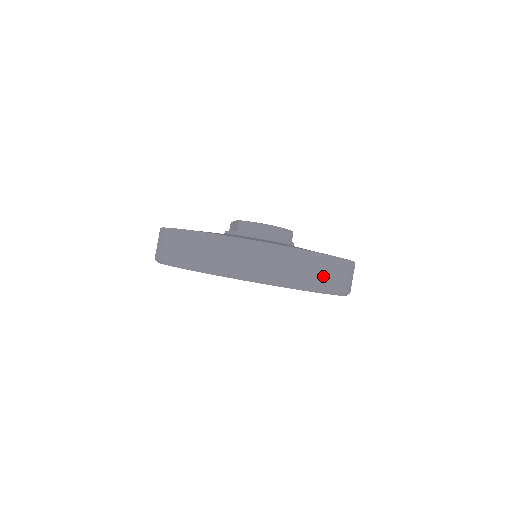
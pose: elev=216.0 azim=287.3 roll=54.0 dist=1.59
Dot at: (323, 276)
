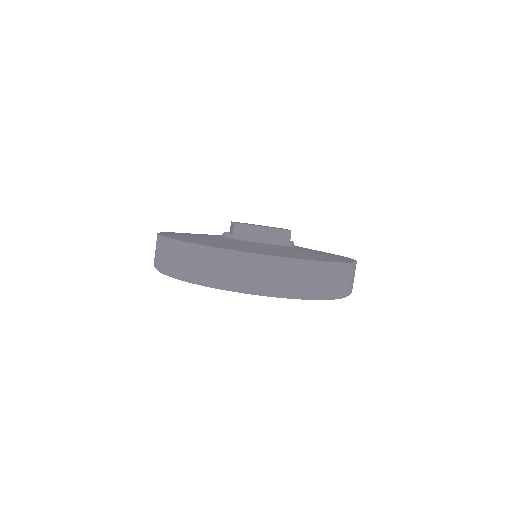
Dot at: (313, 283)
